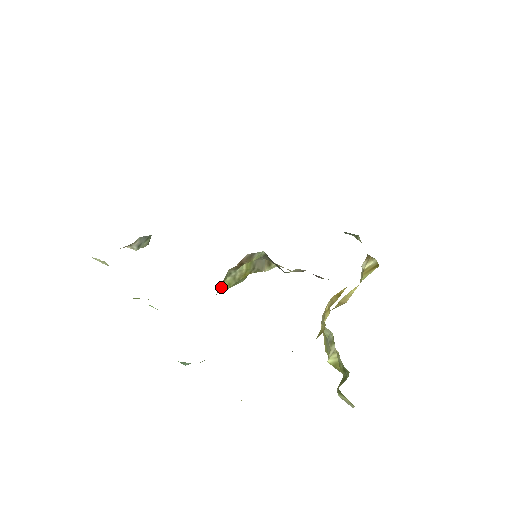
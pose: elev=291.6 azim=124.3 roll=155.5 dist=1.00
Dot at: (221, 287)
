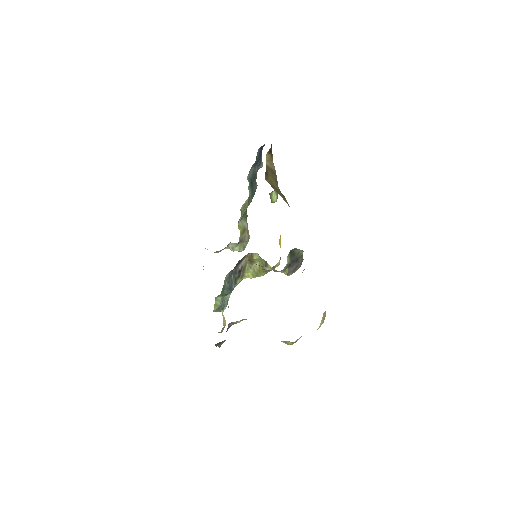
Dot at: (249, 275)
